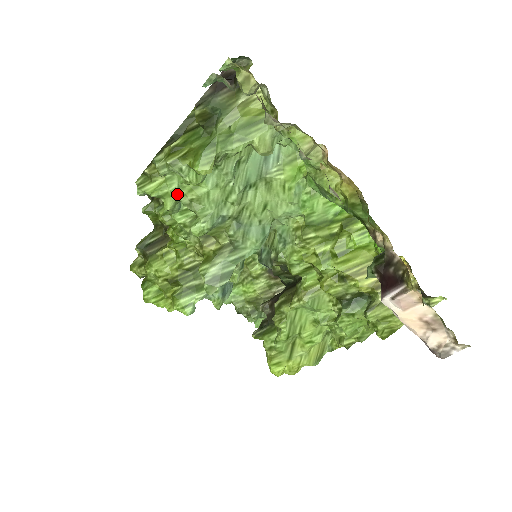
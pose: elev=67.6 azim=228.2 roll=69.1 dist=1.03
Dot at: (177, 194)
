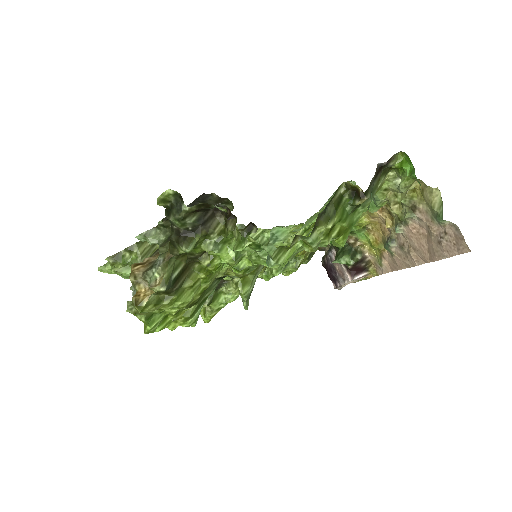
Dot at: occluded
